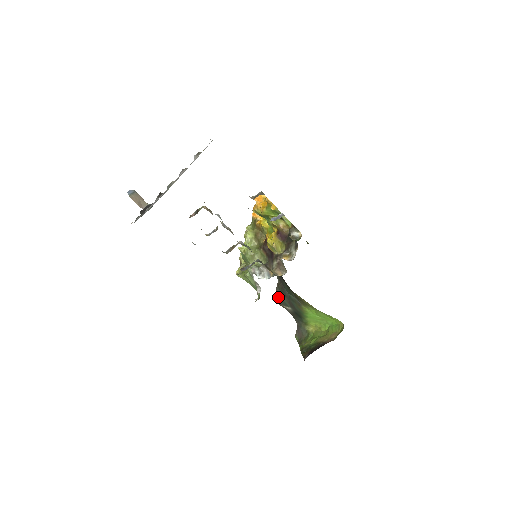
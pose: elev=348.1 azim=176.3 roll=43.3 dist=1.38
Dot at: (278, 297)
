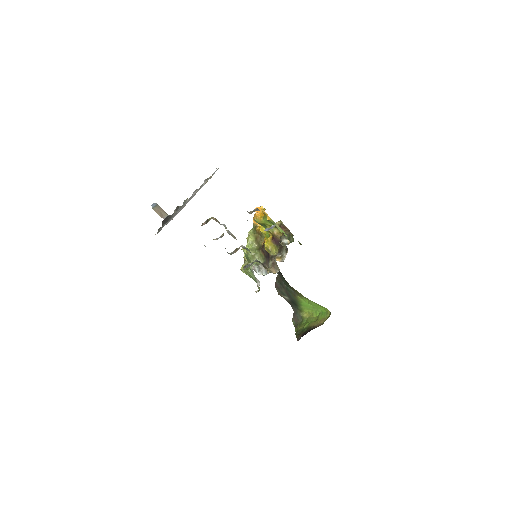
Dot at: (277, 288)
